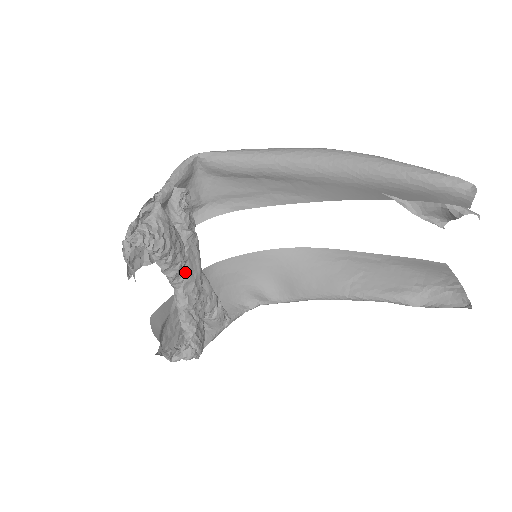
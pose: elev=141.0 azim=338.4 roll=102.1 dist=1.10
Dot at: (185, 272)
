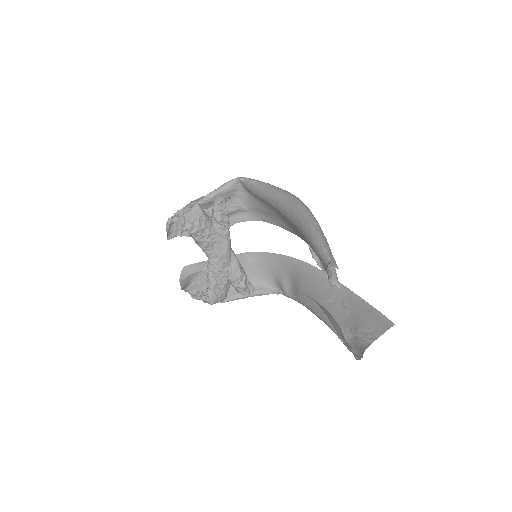
Dot at: (213, 249)
